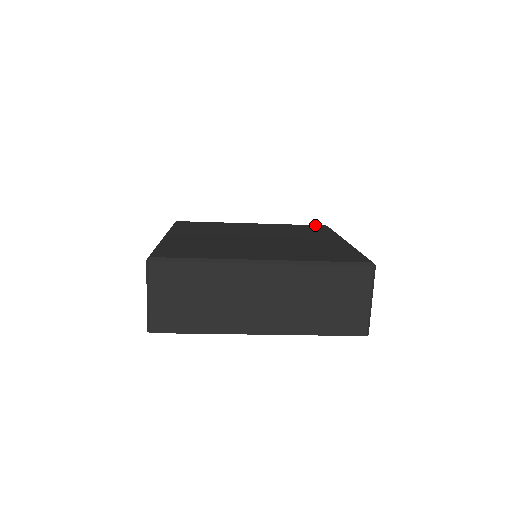
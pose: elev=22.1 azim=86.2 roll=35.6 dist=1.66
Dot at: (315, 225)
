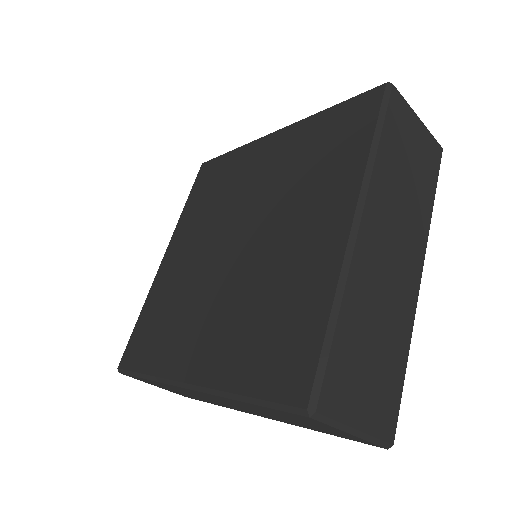
Dot at: (363, 95)
